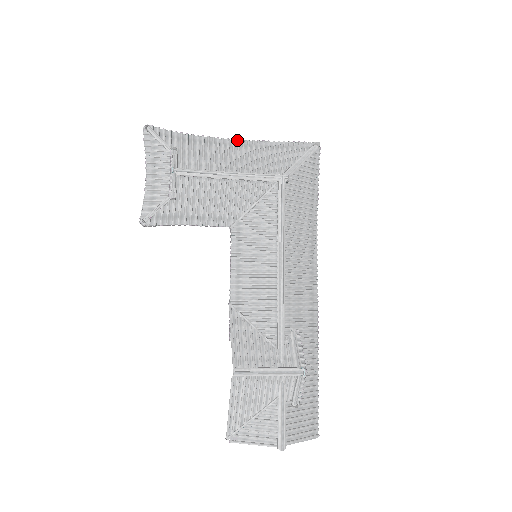
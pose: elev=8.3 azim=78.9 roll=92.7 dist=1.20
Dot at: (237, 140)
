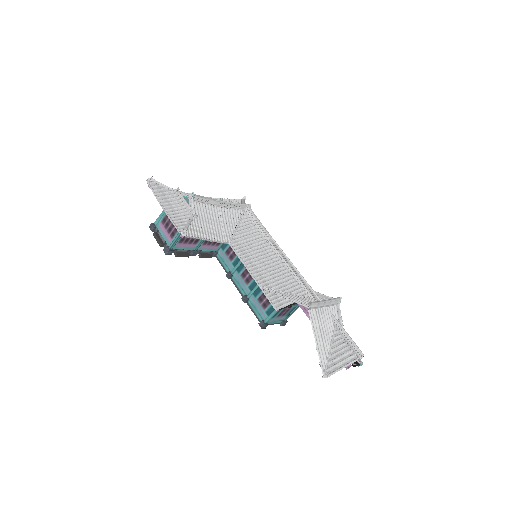
Dot at: occluded
